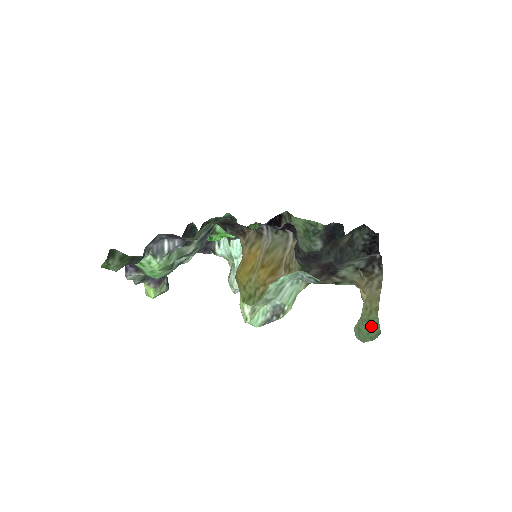
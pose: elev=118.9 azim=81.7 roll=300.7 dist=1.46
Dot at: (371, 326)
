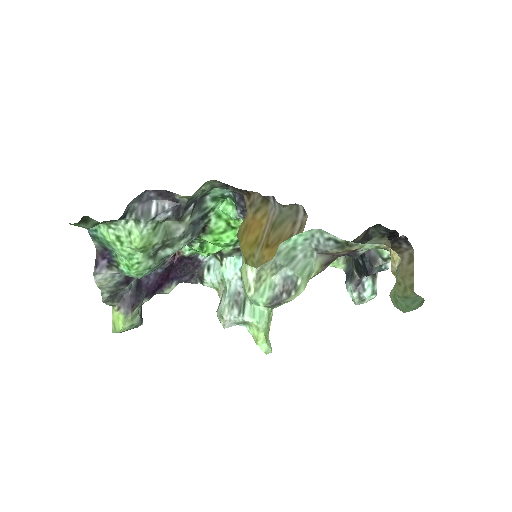
Dot at: (409, 300)
